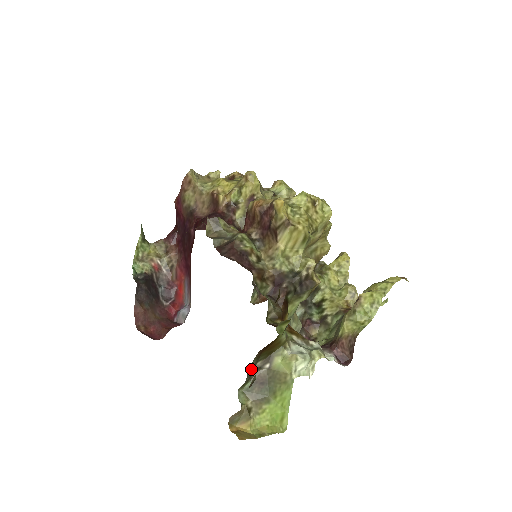
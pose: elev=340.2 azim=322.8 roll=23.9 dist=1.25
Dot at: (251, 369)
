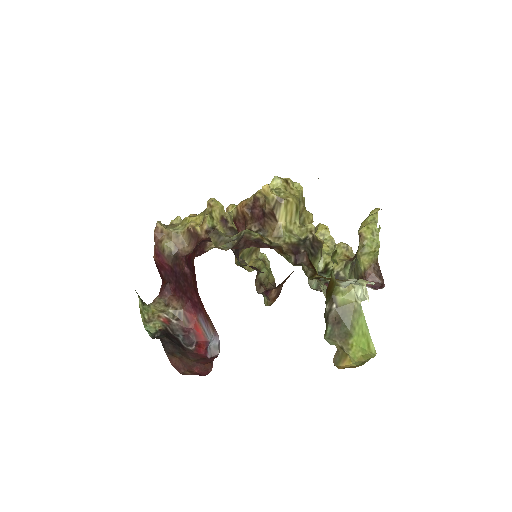
Dot at: (324, 314)
